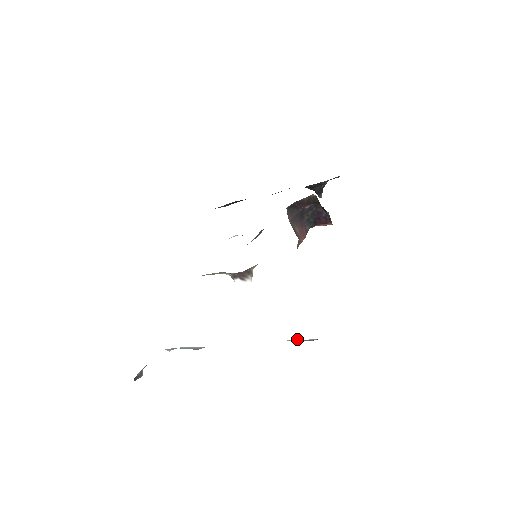
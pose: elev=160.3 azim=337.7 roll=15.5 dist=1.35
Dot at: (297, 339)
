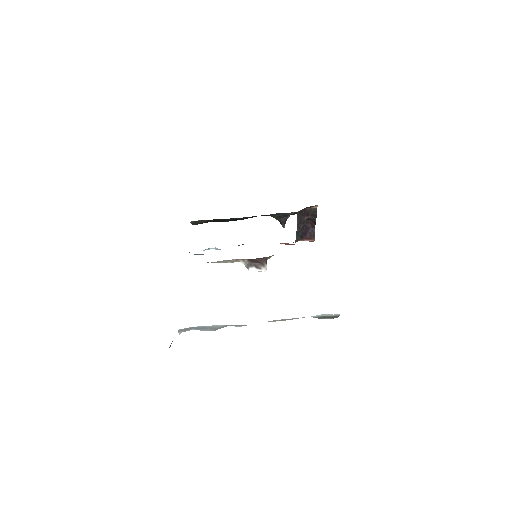
Dot at: (324, 314)
